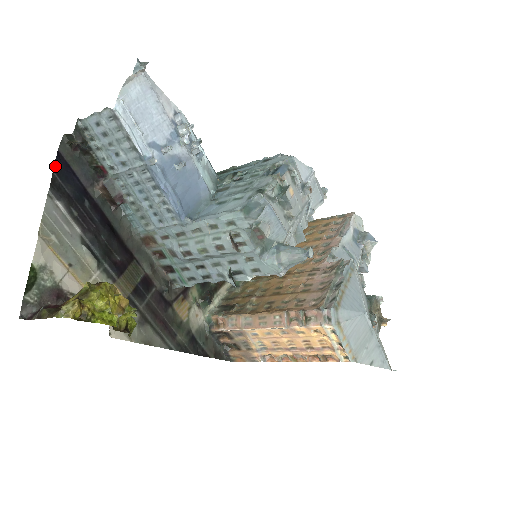
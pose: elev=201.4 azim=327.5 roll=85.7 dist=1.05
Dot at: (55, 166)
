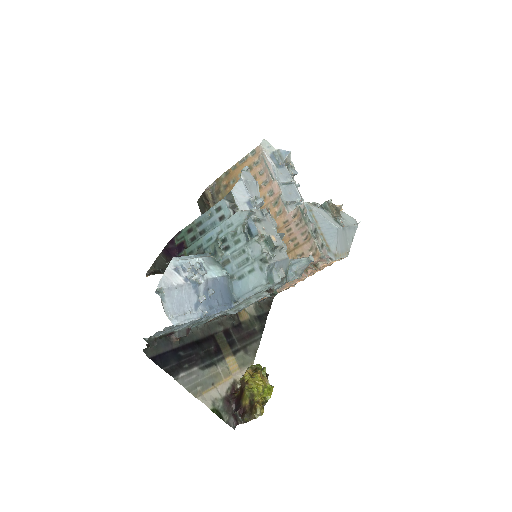
Dot at: (159, 366)
